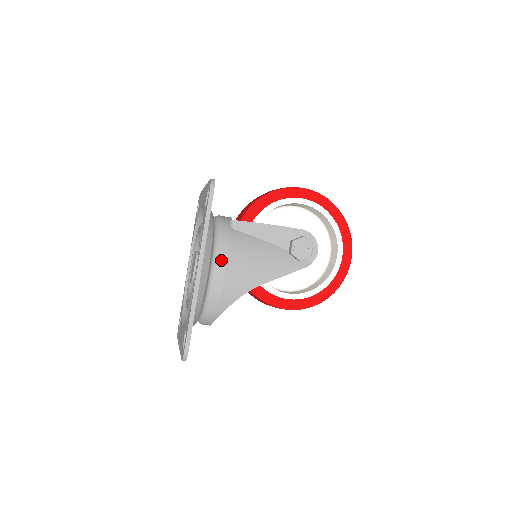
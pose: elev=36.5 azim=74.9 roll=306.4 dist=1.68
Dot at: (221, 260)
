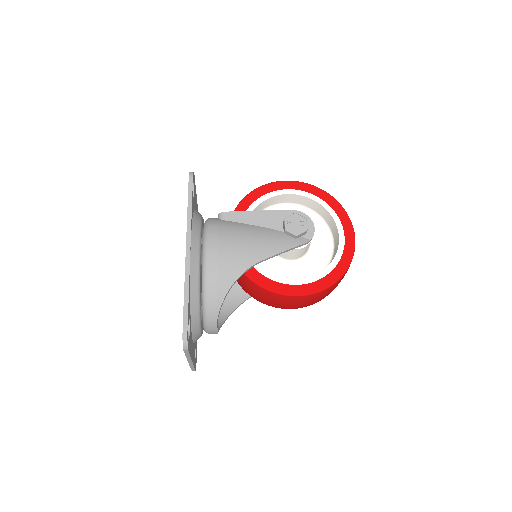
Dot at: (211, 241)
